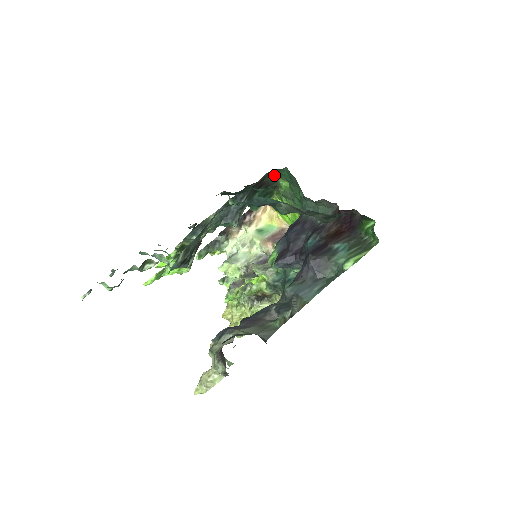
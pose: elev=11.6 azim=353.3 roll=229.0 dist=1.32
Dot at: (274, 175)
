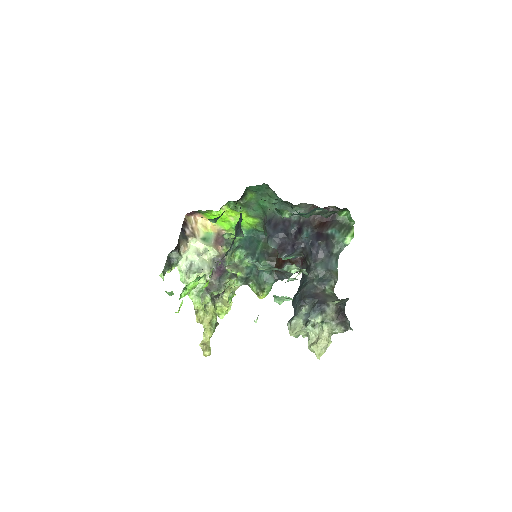
Dot at: (246, 190)
